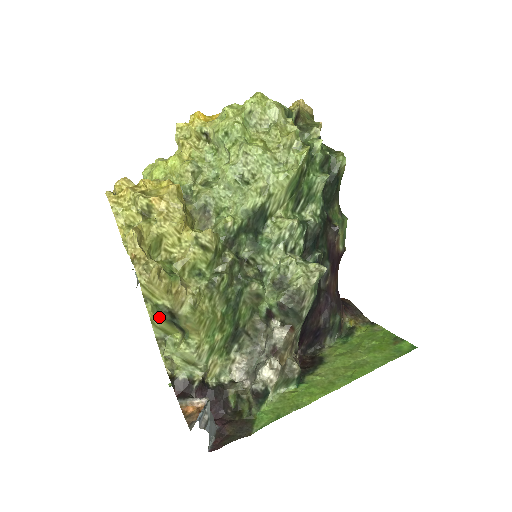
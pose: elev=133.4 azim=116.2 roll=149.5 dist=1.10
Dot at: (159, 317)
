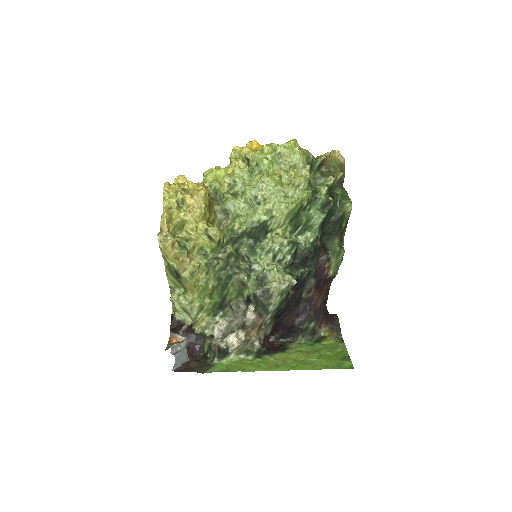
Dot at: (170, 273)
